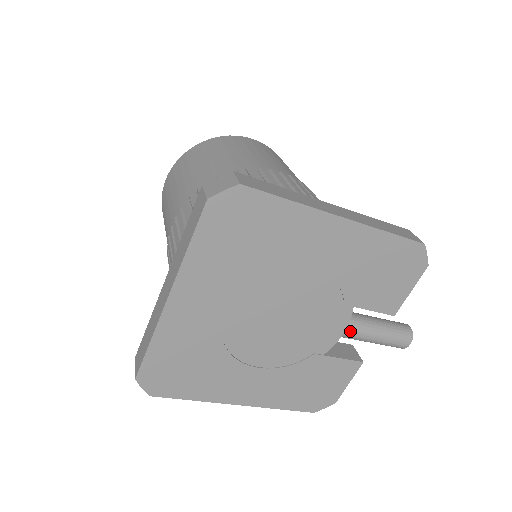
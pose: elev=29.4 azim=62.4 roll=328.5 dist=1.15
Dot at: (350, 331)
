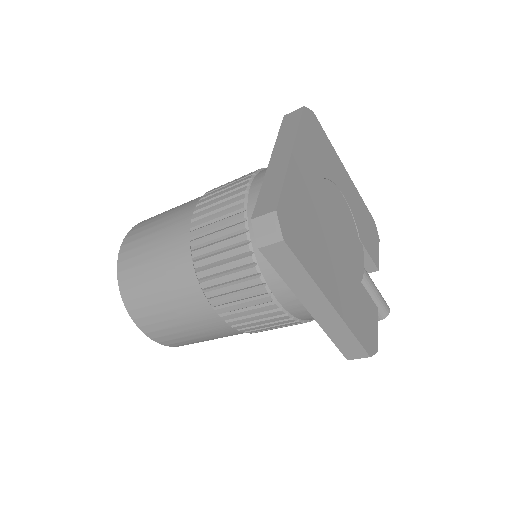
Dot at: (365, 270)
